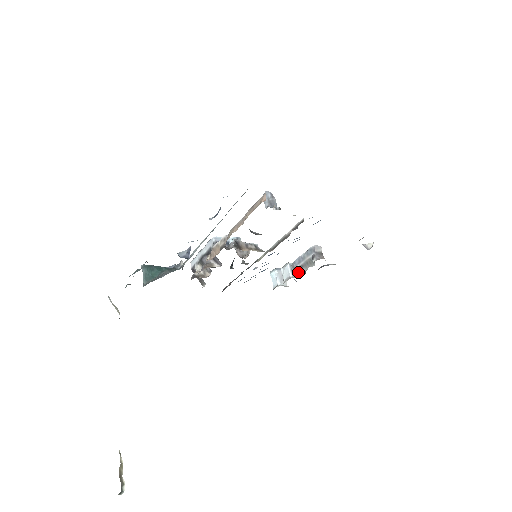
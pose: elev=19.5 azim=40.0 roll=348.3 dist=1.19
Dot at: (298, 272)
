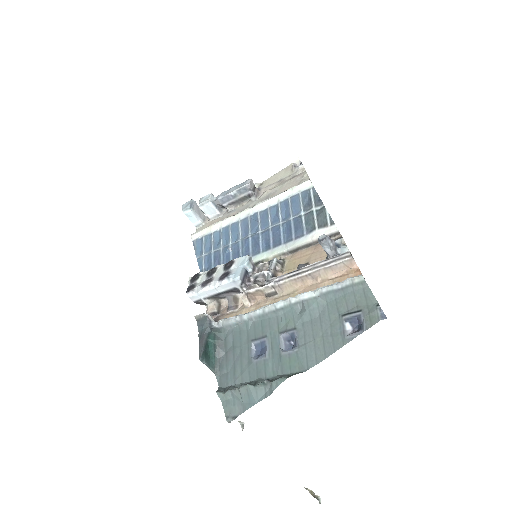
Dot at: (230, 209)
